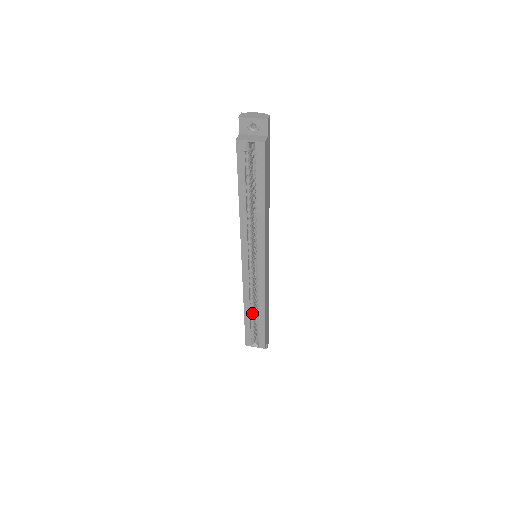
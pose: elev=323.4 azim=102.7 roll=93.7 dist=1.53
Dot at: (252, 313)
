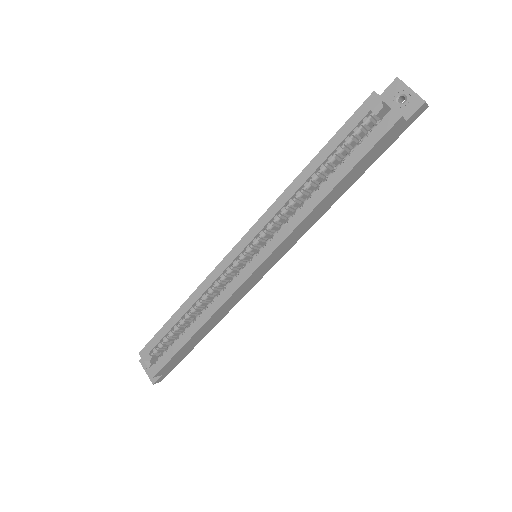
Dot at: (185, 319)
